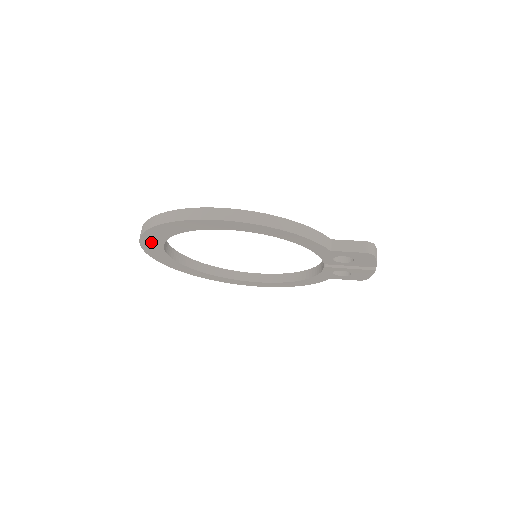
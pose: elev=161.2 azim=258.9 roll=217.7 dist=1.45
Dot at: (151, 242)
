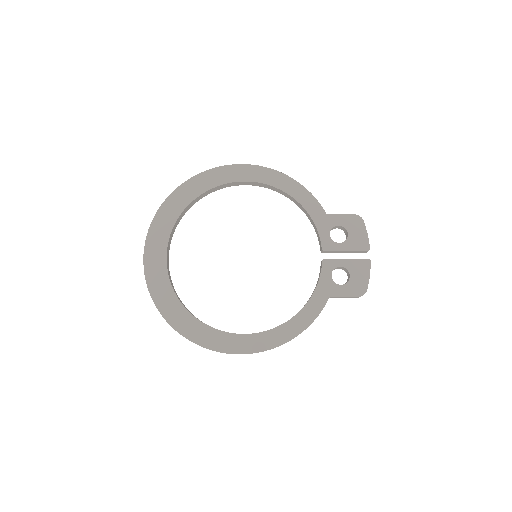
Dot at: (164, 220)
